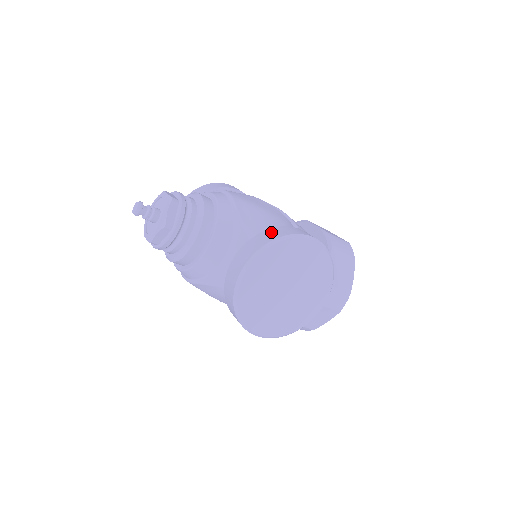
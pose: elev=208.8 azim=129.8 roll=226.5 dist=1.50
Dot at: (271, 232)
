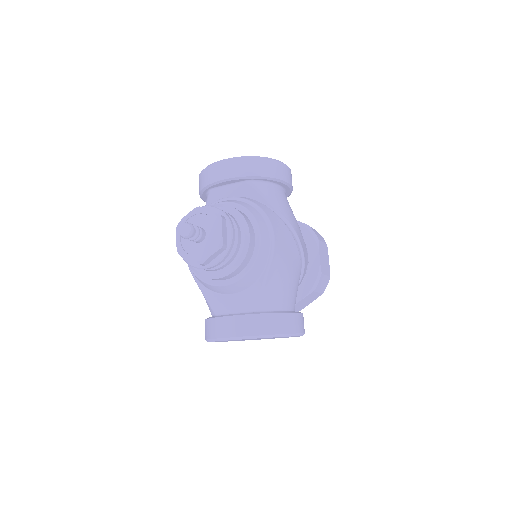
Dot at: (276, 321)
